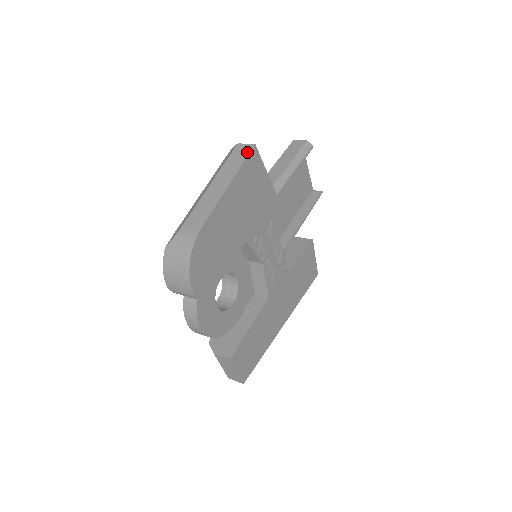
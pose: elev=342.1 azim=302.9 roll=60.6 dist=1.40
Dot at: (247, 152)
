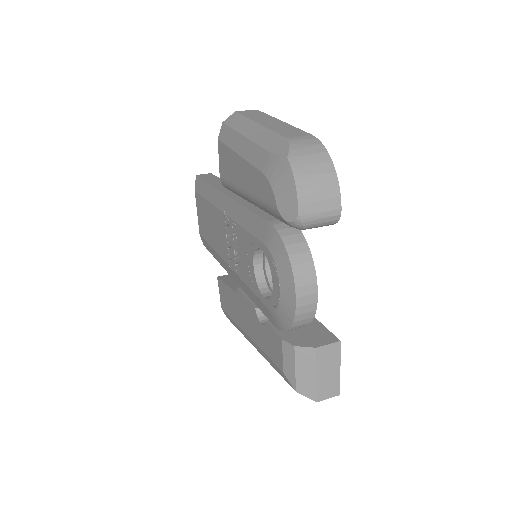
Dot at: (259, 112)
